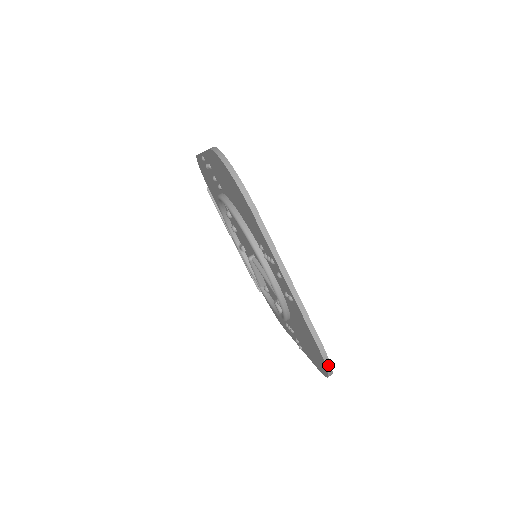
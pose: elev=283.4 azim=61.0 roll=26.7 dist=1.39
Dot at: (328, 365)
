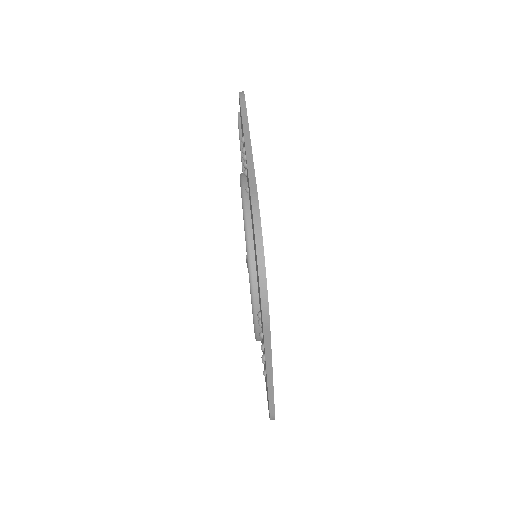
Dot at: occluded
